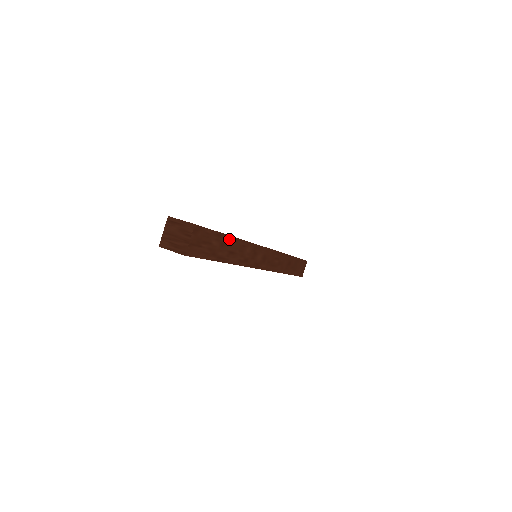
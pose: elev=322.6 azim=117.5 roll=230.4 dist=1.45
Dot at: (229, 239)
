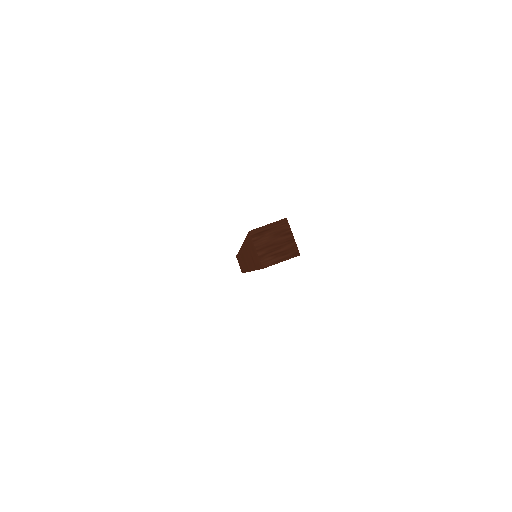
Dot at: occluded
